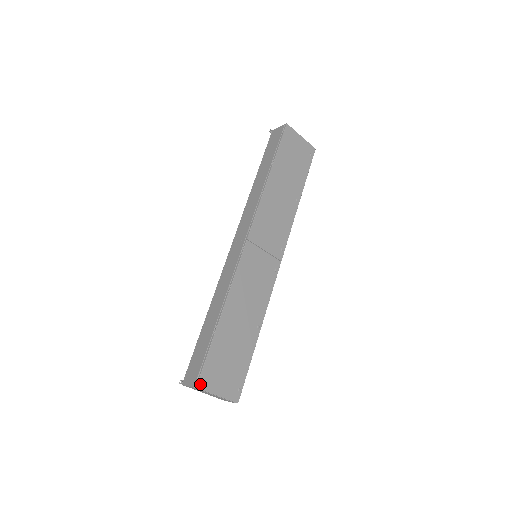
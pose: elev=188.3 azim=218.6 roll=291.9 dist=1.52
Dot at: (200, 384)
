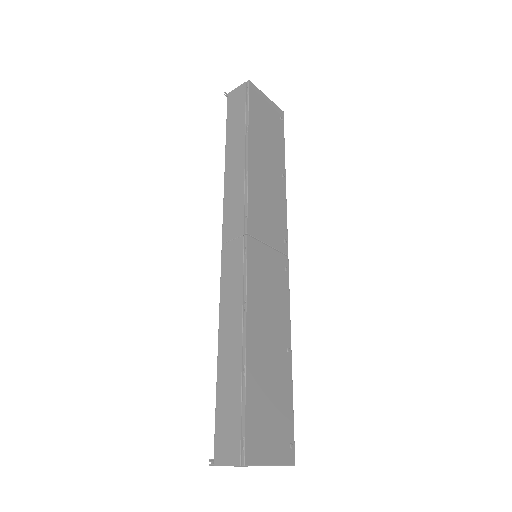
Dot at: (248, 458)
